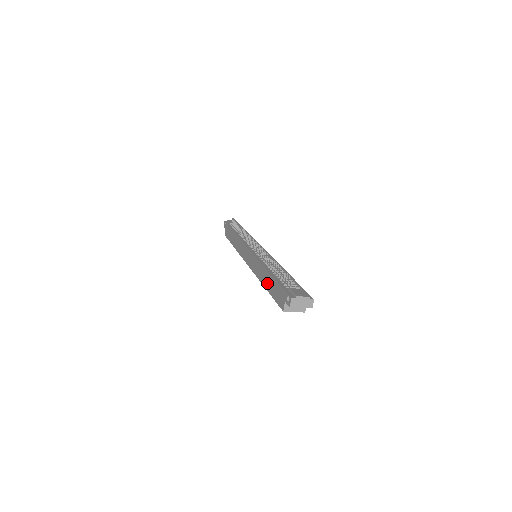
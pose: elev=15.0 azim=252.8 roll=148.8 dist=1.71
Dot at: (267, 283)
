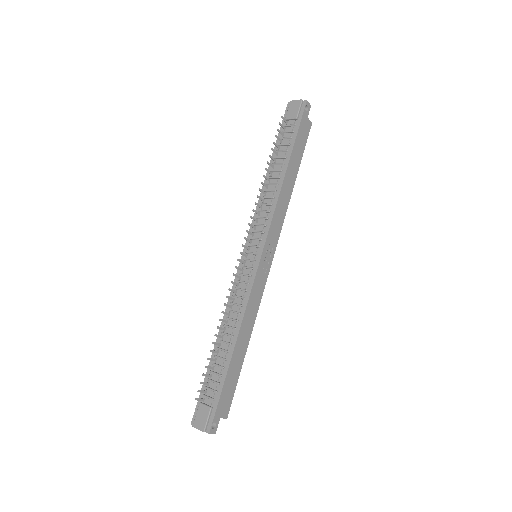
Dot at: occluded
